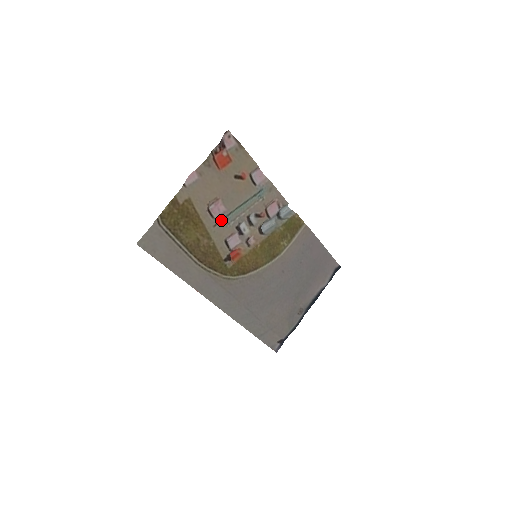
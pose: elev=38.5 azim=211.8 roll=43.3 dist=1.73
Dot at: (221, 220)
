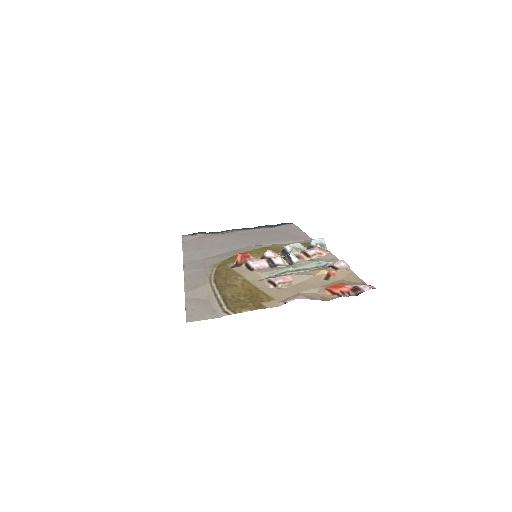
Dot at: (271, 277)
